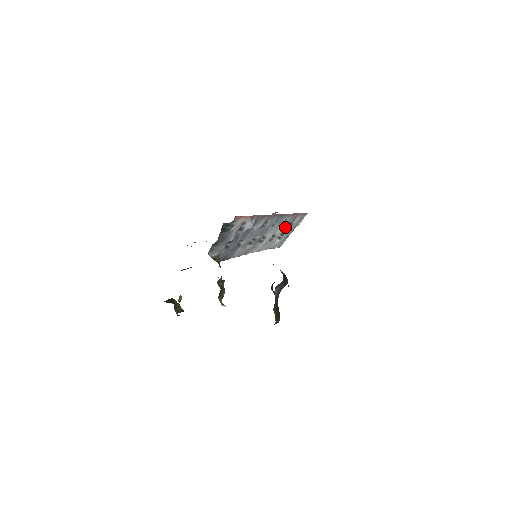
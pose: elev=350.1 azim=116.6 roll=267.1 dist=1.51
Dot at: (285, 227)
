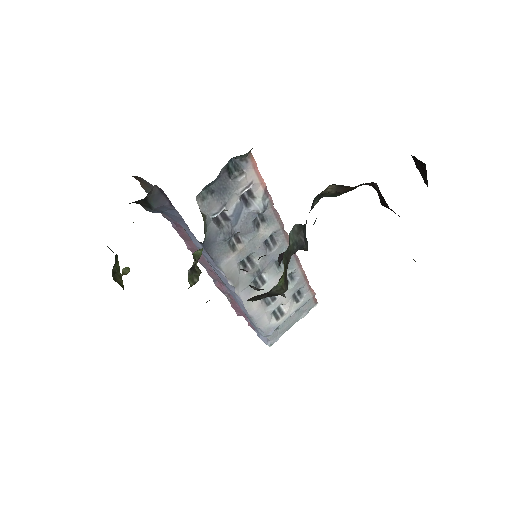
Dot at: (289, 296)
